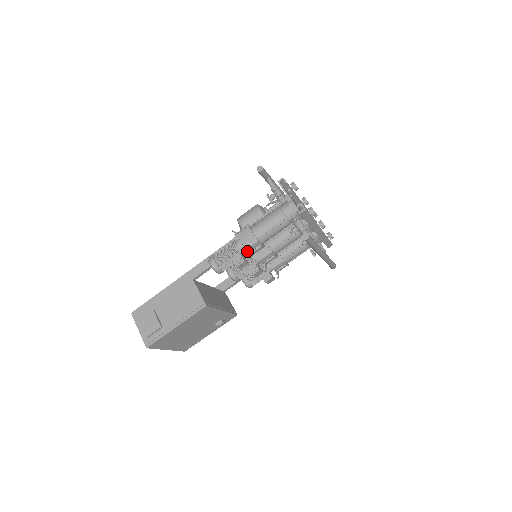
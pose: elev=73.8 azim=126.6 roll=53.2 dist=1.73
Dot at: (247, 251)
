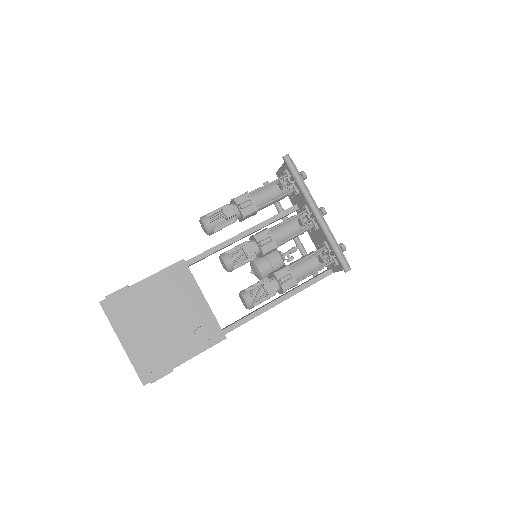
Dot at: (236, 201)
